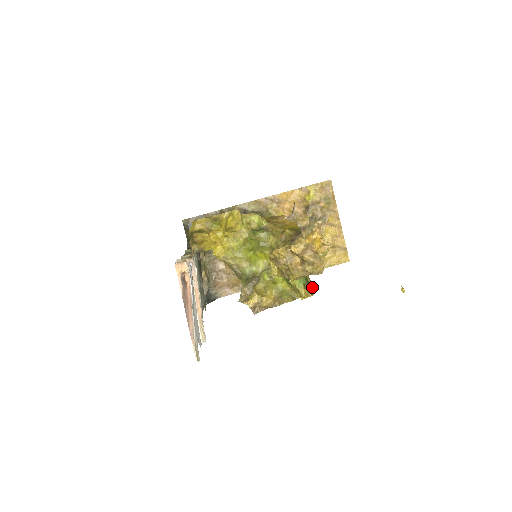
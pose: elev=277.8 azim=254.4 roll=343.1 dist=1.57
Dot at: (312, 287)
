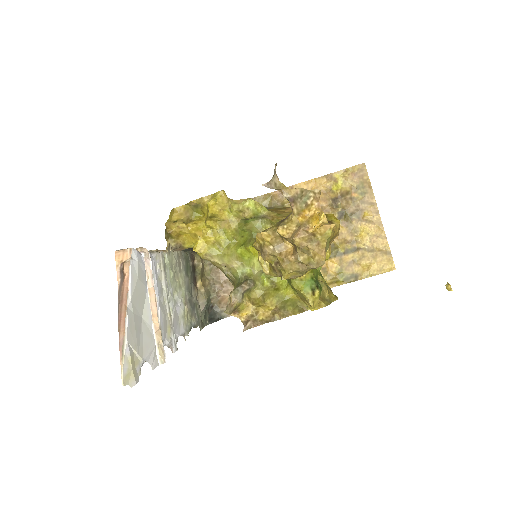
Dot at: (329, 295)
